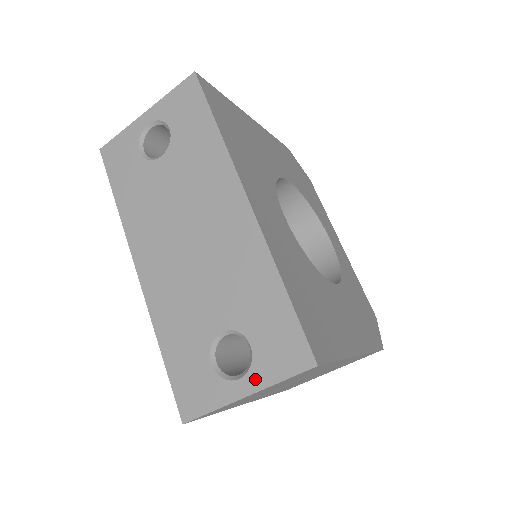
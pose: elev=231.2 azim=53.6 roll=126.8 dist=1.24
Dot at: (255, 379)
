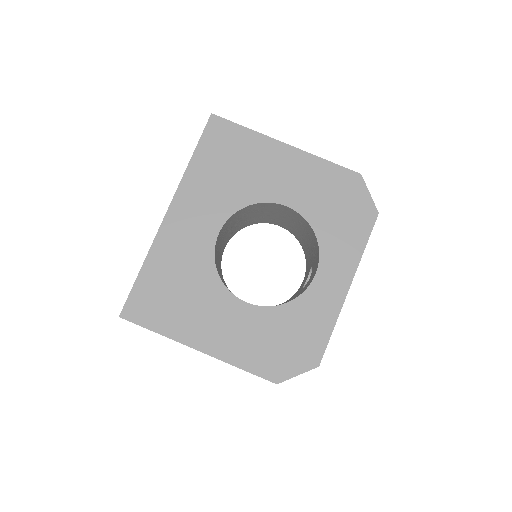
Dot at: occluded
